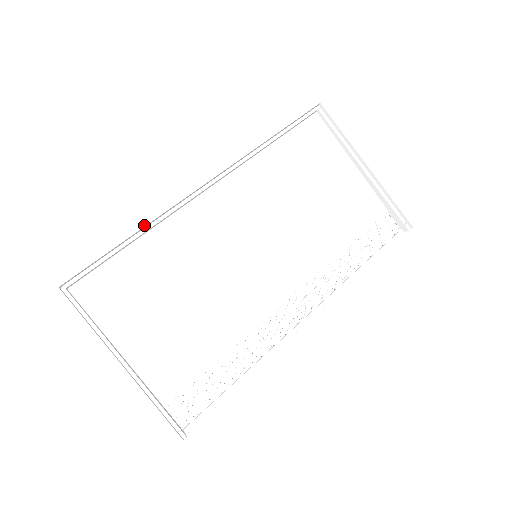
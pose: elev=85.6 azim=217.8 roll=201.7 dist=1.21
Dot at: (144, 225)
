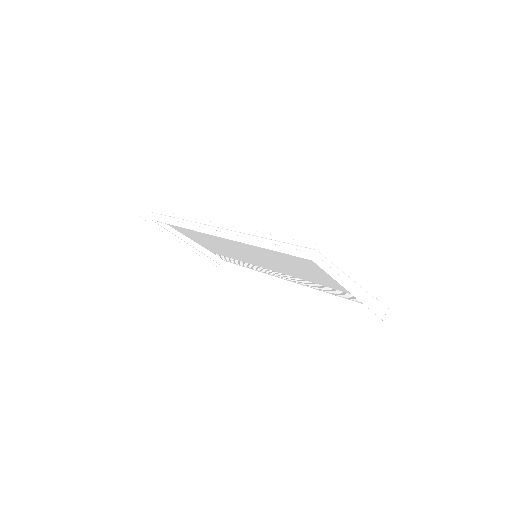
Dot at: (174, 225)
